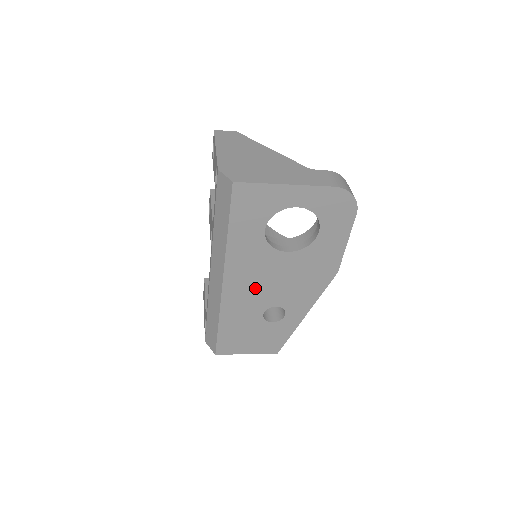
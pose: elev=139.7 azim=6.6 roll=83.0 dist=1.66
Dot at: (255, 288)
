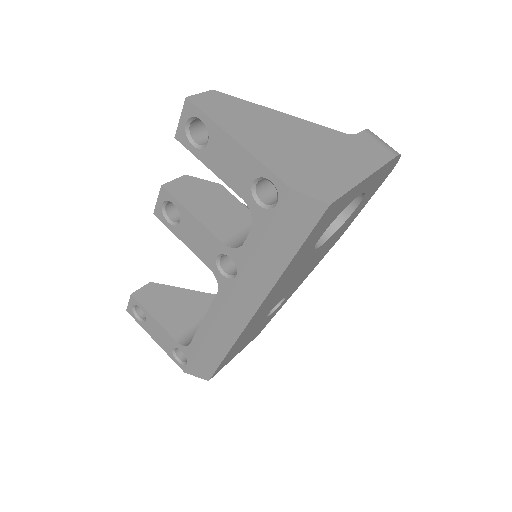
Dot at: (276, 298)
